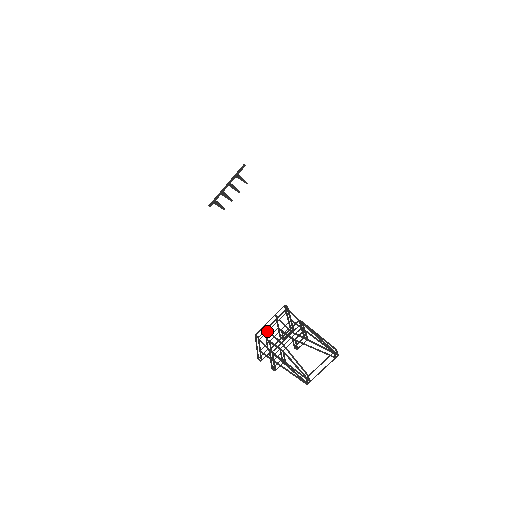
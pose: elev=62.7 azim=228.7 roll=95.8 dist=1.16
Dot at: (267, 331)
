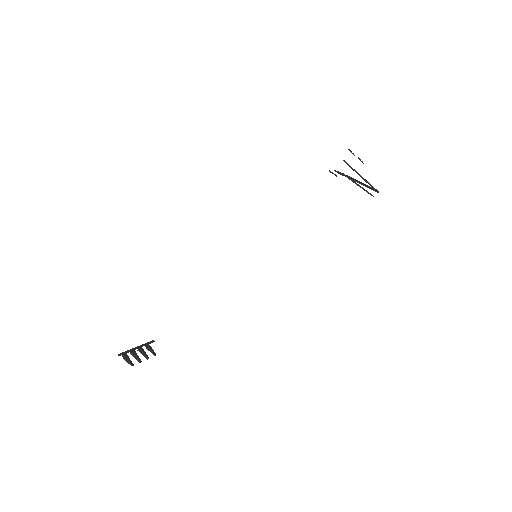
Dot at: (335, 171)
